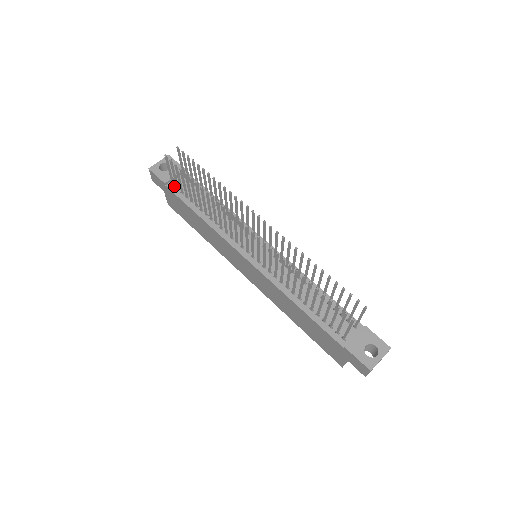
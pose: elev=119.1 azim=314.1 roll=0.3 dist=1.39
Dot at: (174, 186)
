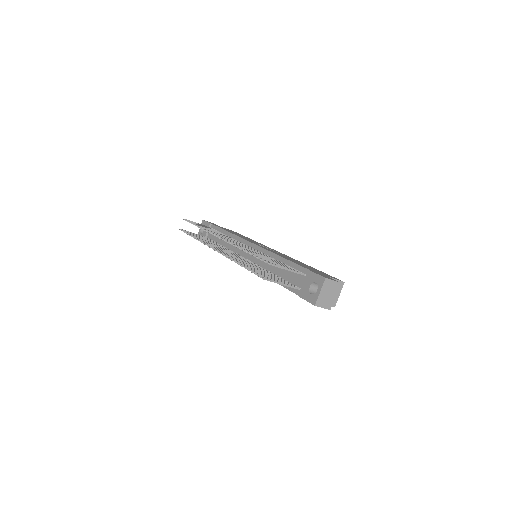
Dot at: occluded
